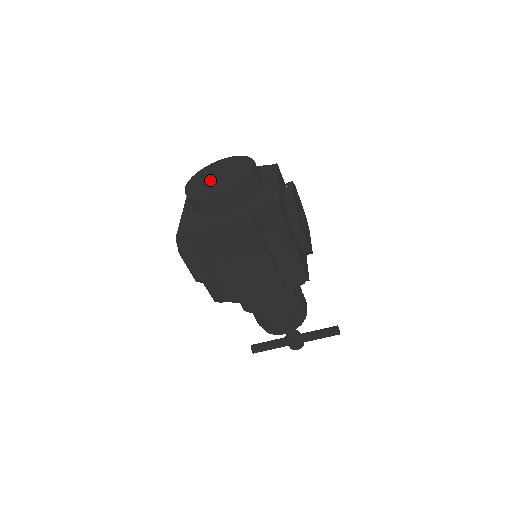
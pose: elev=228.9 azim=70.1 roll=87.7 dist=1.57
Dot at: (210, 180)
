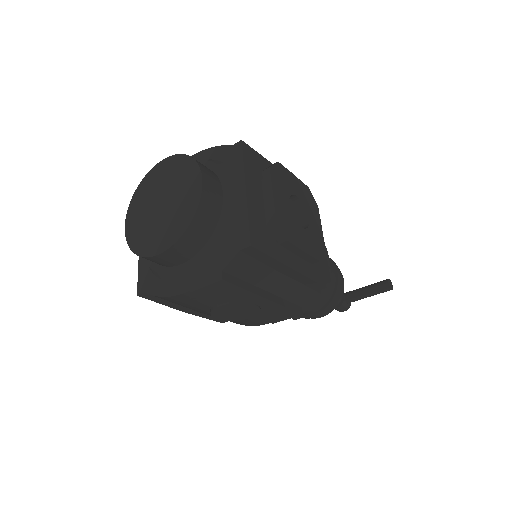
Dot at: (151, 212)
